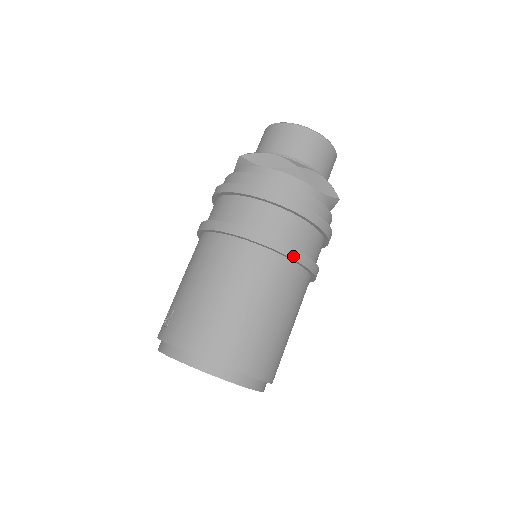
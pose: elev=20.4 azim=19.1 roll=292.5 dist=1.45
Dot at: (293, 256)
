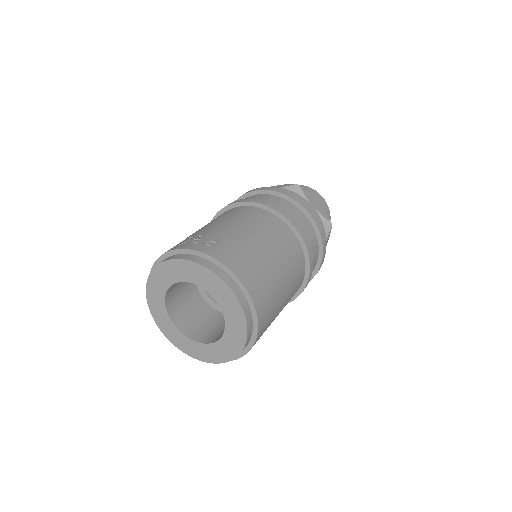
Dot at: (310, 275)
